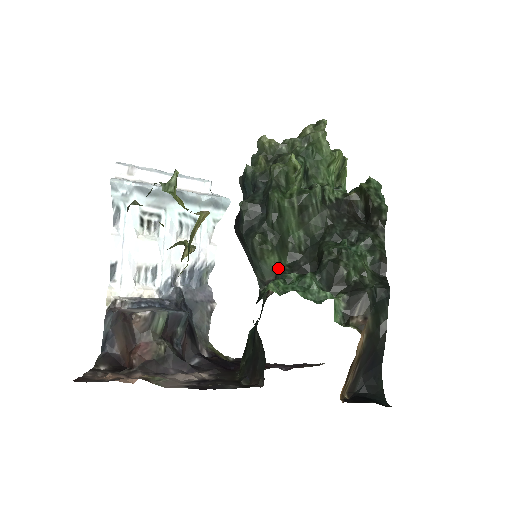
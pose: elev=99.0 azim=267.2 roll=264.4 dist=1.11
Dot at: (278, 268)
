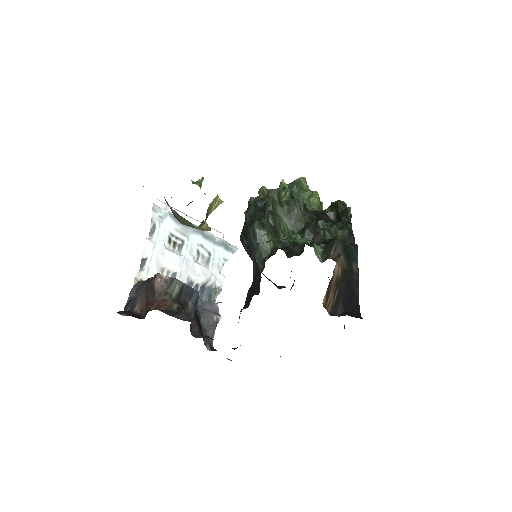
Dot at: (272, 248)
